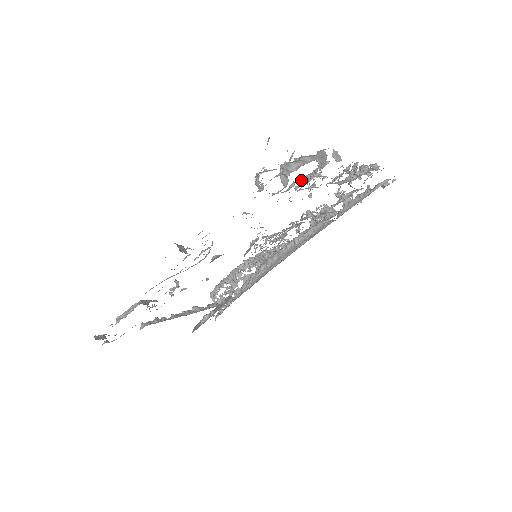
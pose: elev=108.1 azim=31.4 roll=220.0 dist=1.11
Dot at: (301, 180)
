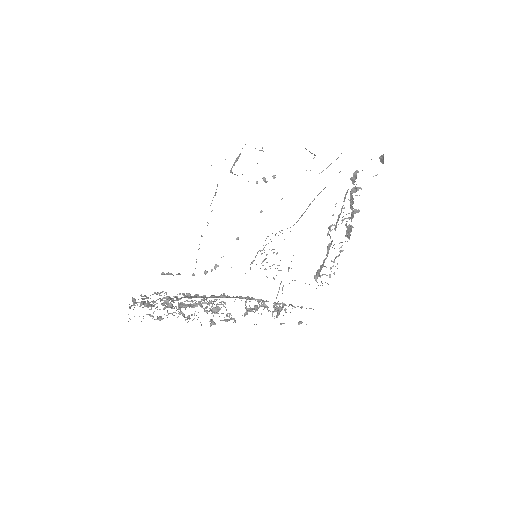
Dot at: (352, 204)
